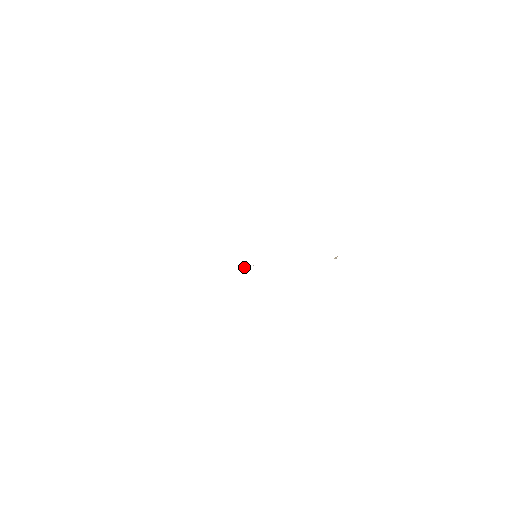
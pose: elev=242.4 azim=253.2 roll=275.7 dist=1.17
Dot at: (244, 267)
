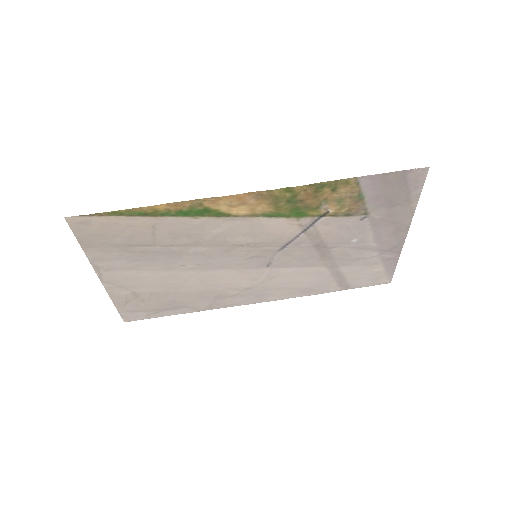
Dot at: (244, 246)
